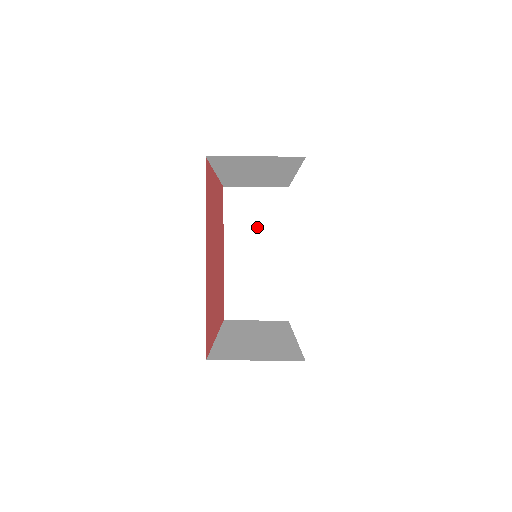
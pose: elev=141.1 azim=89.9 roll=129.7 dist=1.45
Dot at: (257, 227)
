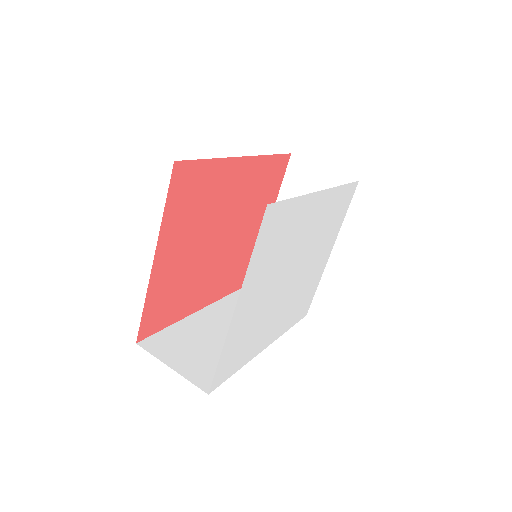
Dot at: occluded
